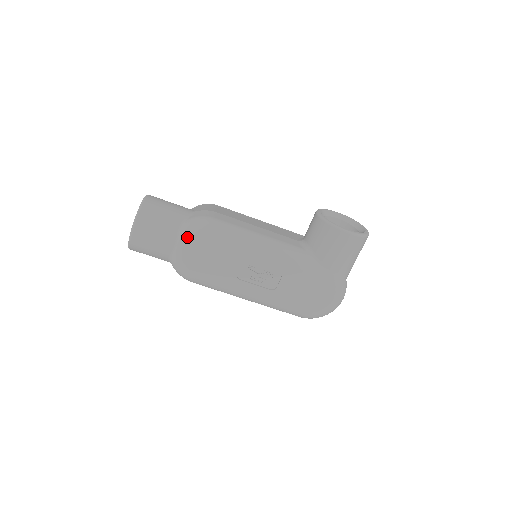
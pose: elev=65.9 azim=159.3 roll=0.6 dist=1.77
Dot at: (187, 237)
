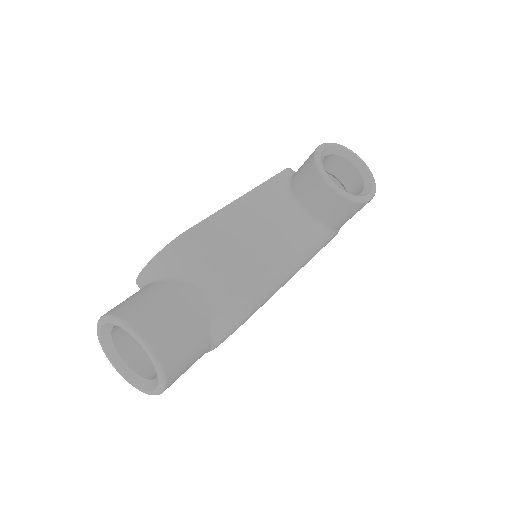
Dot at: (227, 337)
